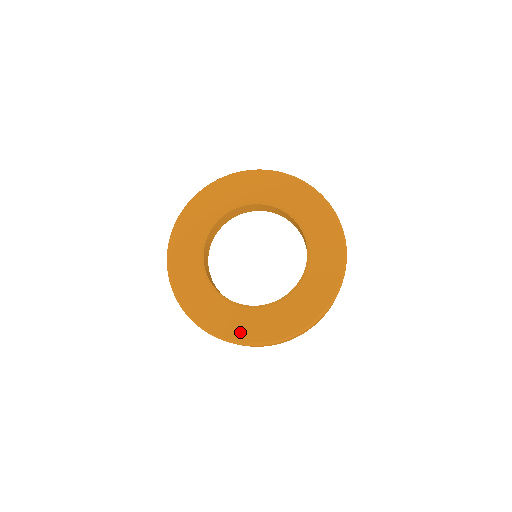
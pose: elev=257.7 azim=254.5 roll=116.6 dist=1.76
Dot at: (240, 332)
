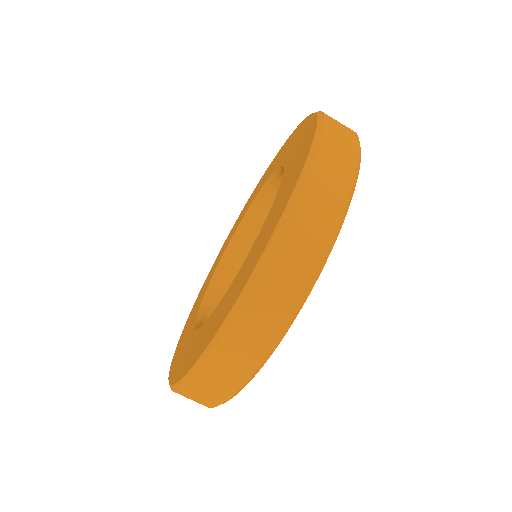
Dot at: (264, 241)
